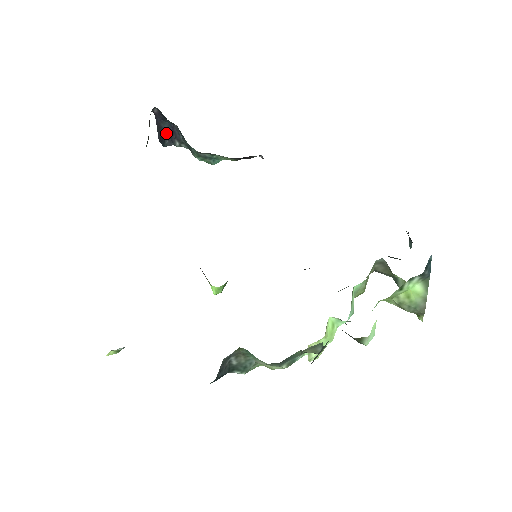
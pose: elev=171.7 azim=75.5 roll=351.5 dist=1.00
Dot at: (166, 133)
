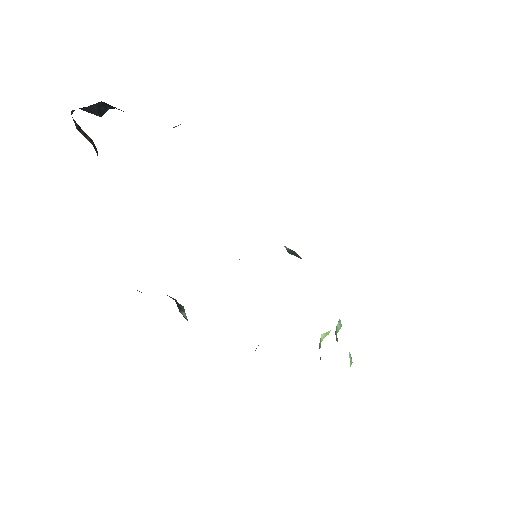
Dot at: (101, 105)
